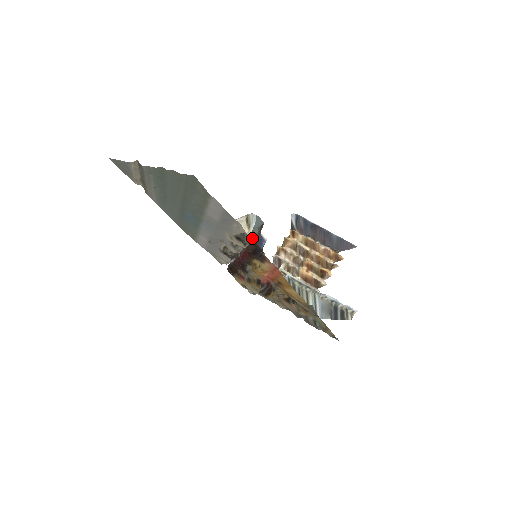
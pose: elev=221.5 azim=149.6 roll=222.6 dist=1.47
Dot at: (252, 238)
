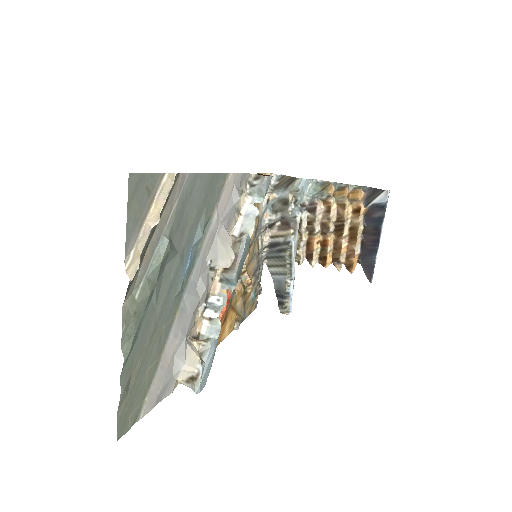
Dot at: occluded
